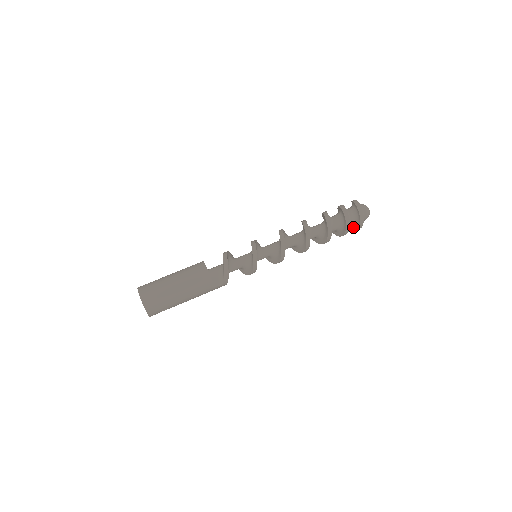
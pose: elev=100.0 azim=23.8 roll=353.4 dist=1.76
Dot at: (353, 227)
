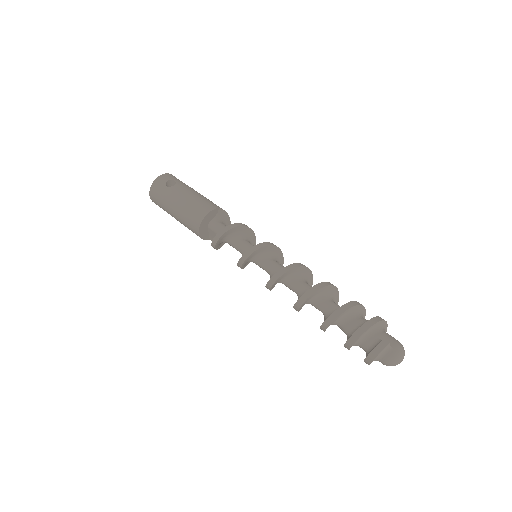
Dot at: occluded
